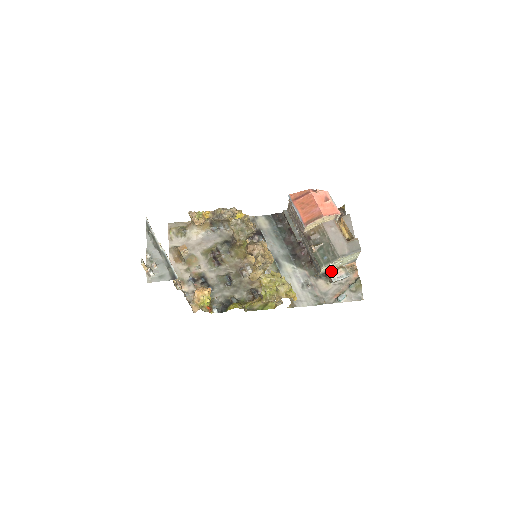
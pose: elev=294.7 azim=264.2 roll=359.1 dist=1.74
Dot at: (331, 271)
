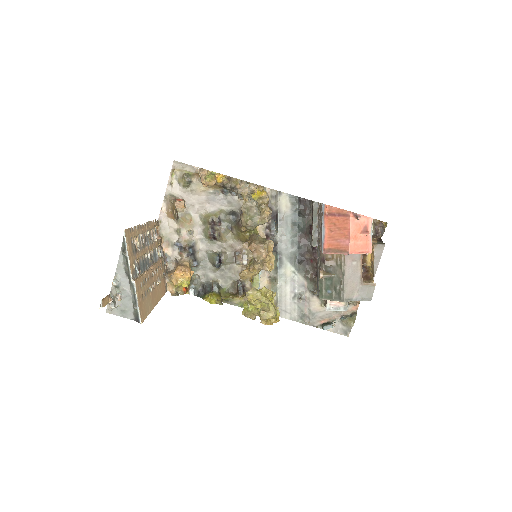
Dot at: occluded
